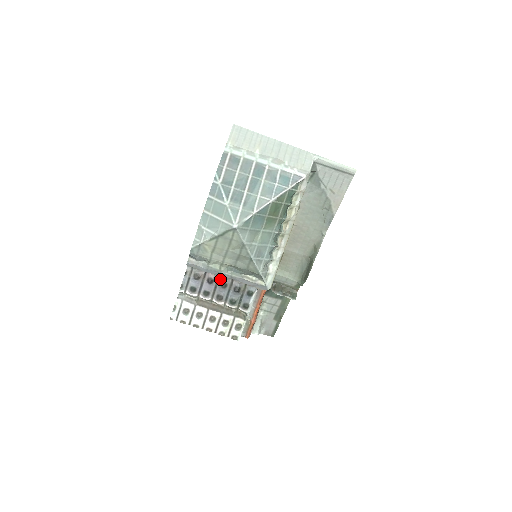
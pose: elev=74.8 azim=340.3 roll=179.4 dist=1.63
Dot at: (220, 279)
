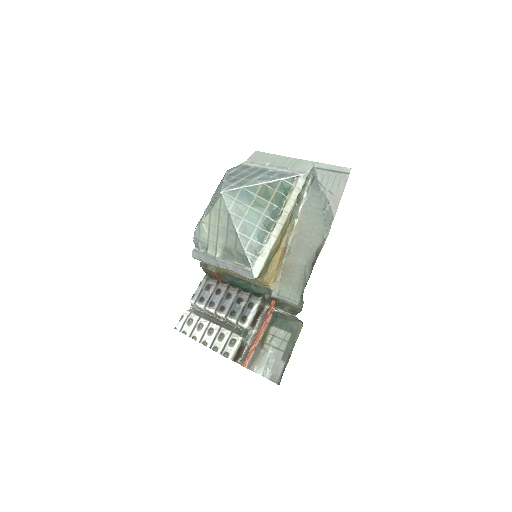
Dot at: (227, 291)
